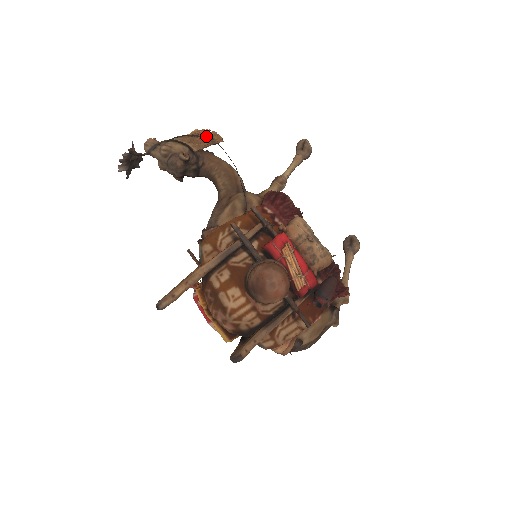
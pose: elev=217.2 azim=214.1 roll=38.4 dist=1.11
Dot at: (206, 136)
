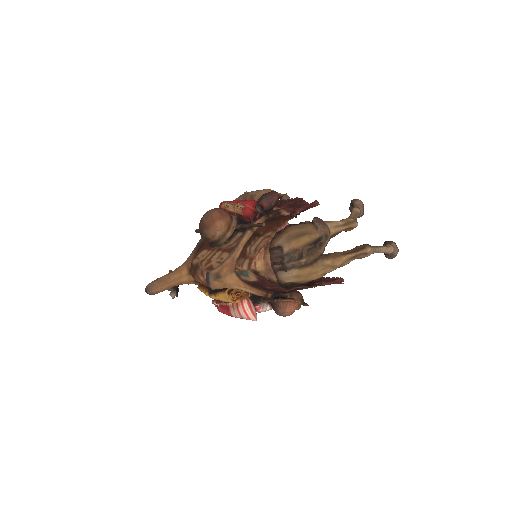
Dot at: occluded
